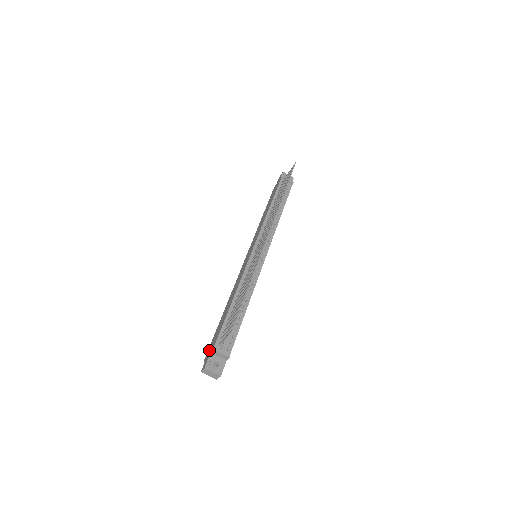
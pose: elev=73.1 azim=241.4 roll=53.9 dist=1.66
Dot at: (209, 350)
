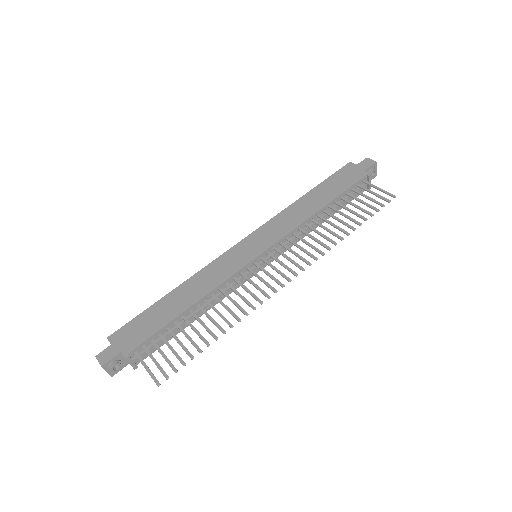
Dot at: (122, 337)
